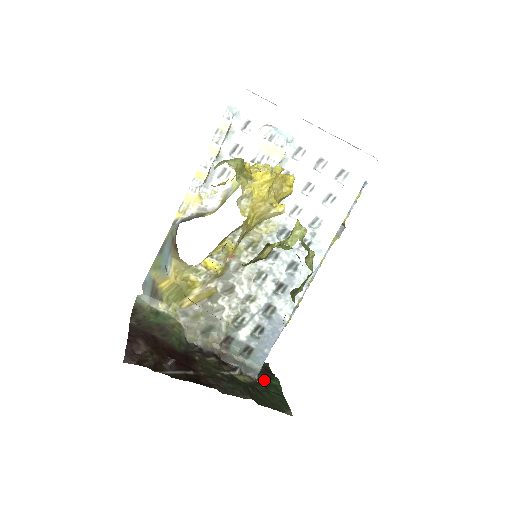
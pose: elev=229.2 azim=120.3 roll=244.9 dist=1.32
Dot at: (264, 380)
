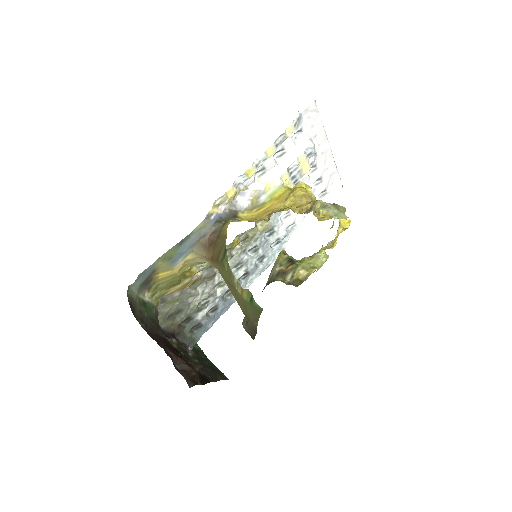
Dot at: occluded
